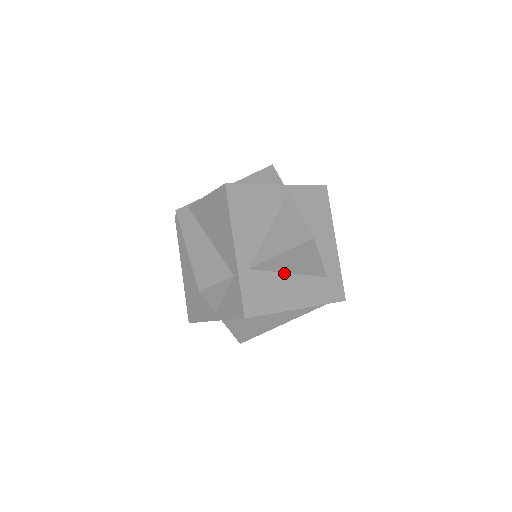
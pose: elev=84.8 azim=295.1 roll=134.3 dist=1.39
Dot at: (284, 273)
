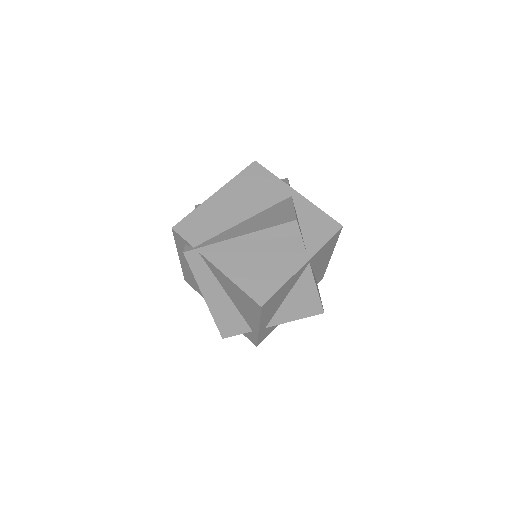
Dot at: occluded
